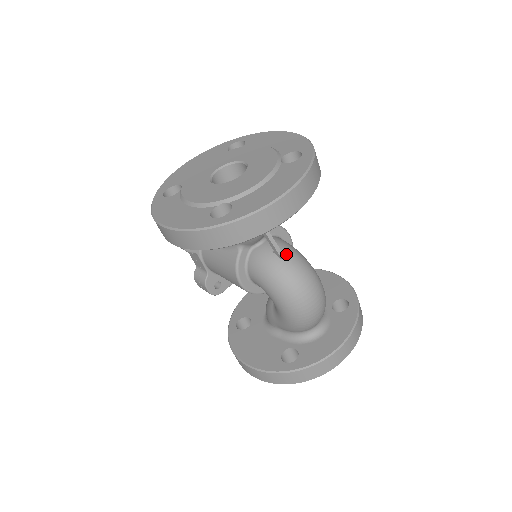
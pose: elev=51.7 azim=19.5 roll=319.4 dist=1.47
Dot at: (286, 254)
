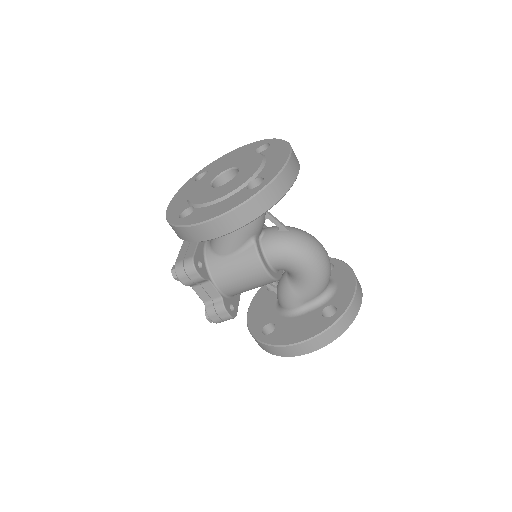
Dot at: (287, 228)
